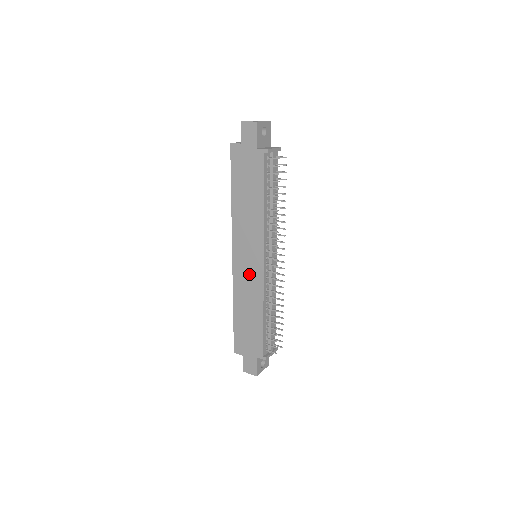
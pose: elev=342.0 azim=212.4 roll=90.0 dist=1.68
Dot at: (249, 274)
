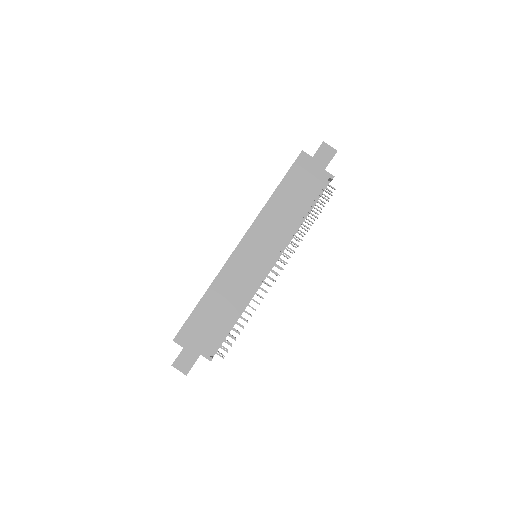
Dot at: (248, 268)
